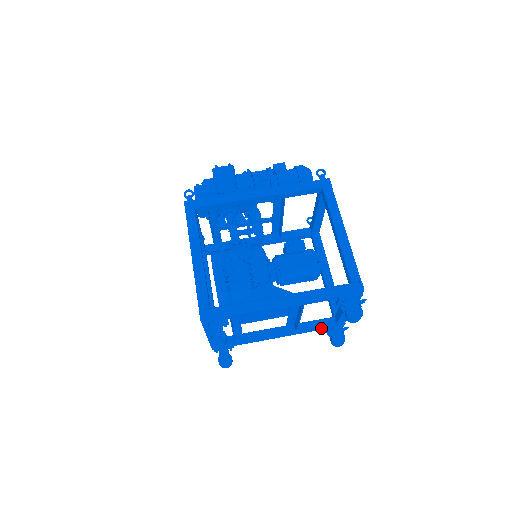
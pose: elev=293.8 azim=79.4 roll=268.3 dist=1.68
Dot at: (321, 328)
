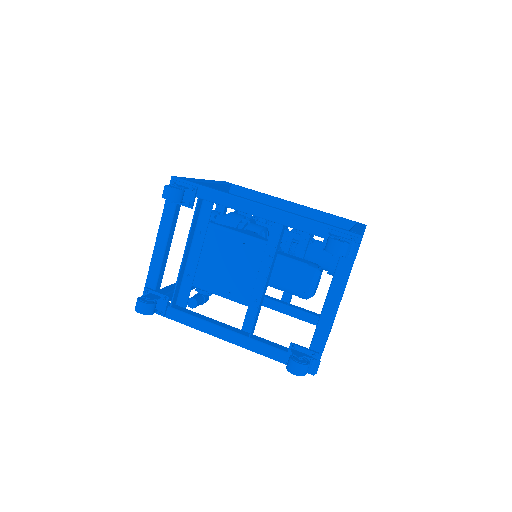
Dot at: (283, 354)
